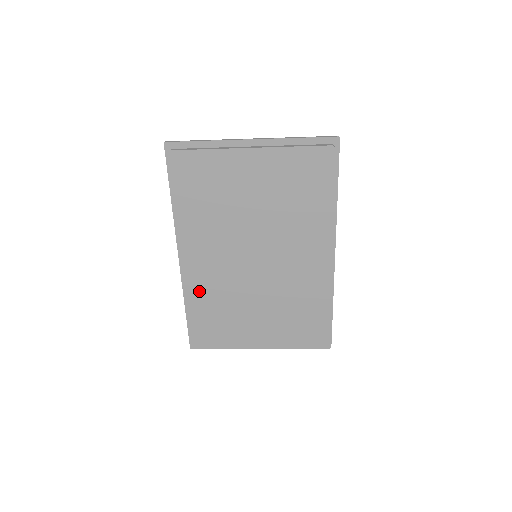
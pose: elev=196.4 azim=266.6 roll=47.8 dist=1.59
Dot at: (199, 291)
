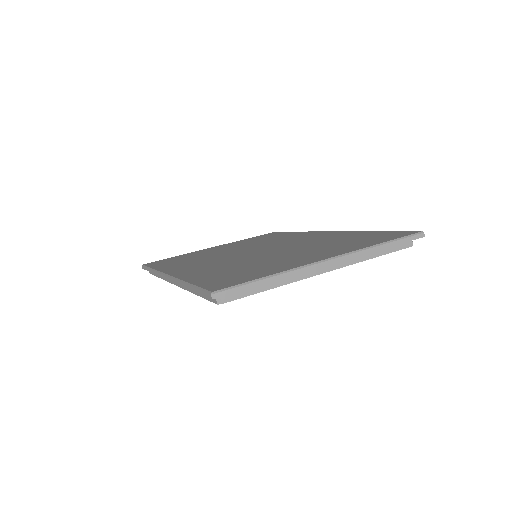
Dot at: occluded
